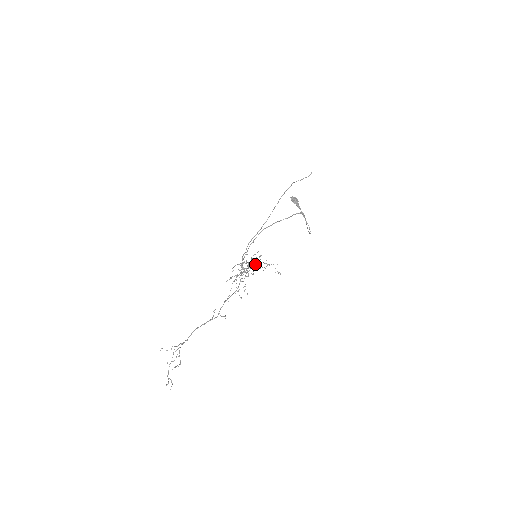
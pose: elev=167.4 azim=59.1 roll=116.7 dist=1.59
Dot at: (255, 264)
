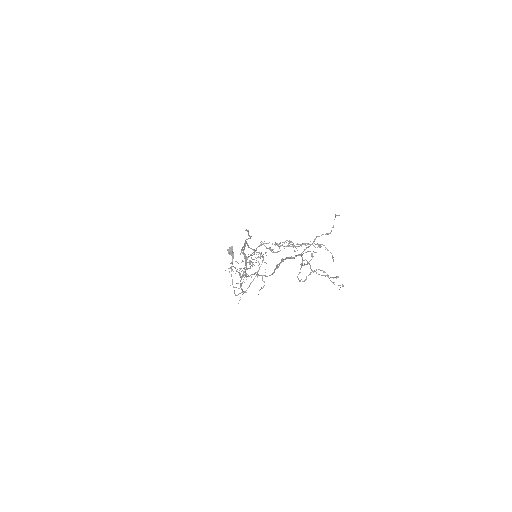
Dot at: occluded
